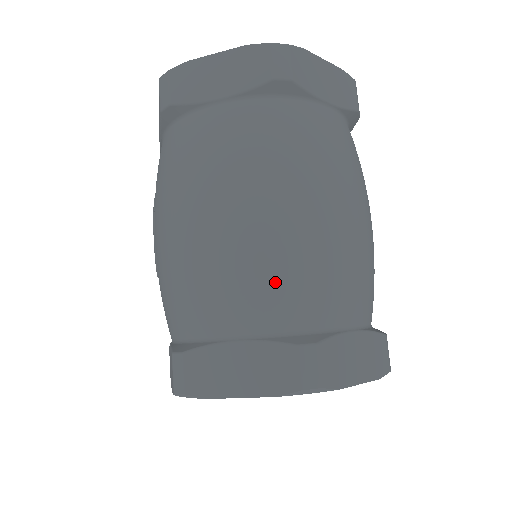
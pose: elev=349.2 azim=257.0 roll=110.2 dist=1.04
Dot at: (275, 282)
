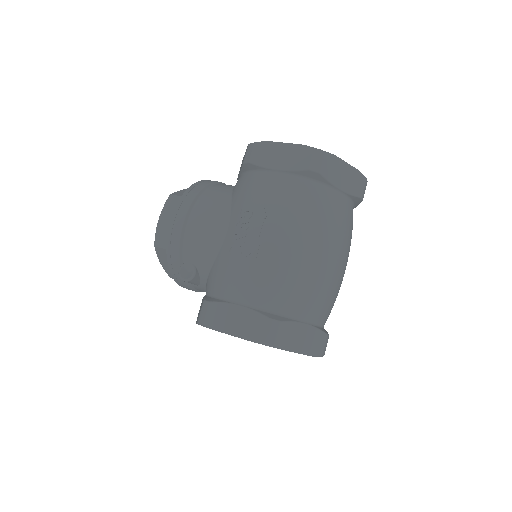
Dot at: (329, 300)
